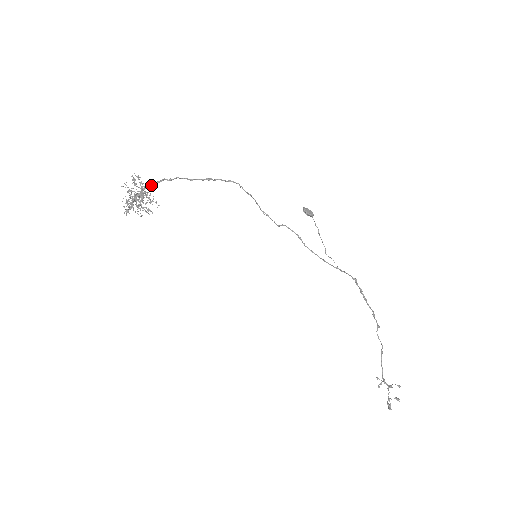
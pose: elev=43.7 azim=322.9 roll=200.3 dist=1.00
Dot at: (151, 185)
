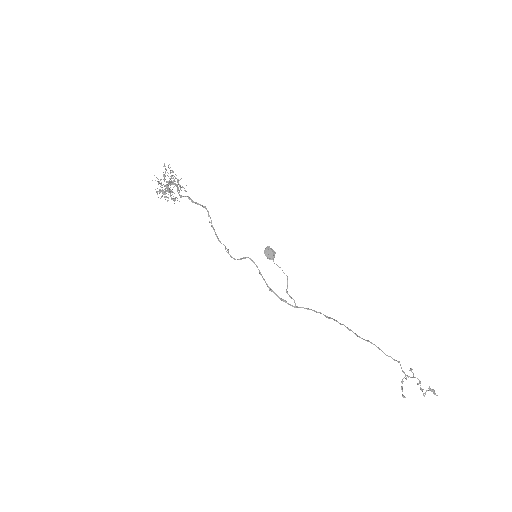
Dot at: (169, 184)
